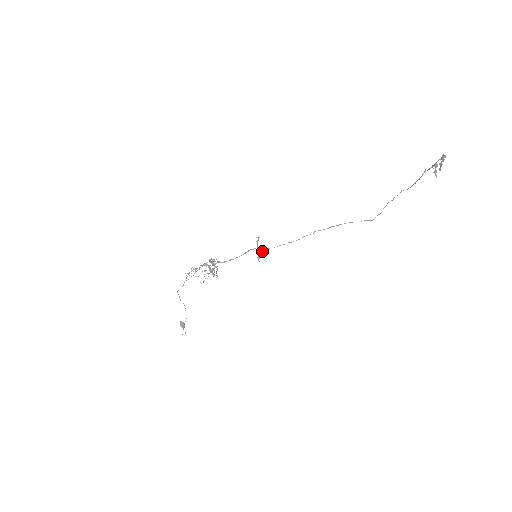
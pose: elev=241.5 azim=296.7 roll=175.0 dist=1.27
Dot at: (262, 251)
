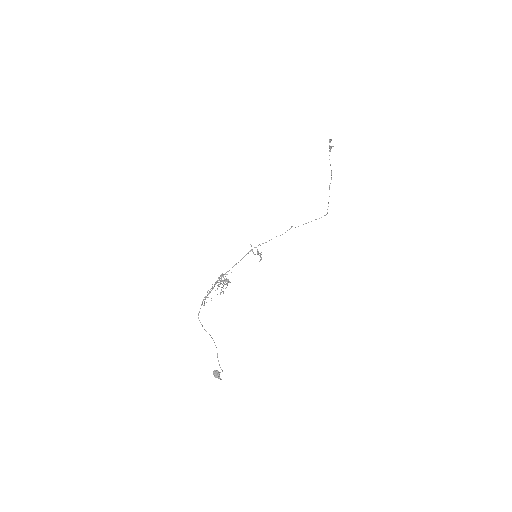
Dot at: (260, 256)
